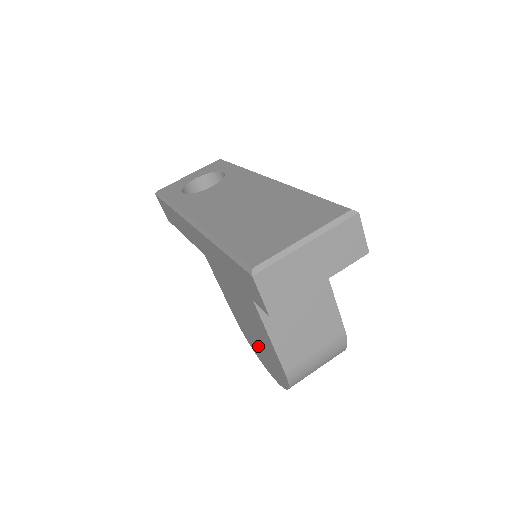
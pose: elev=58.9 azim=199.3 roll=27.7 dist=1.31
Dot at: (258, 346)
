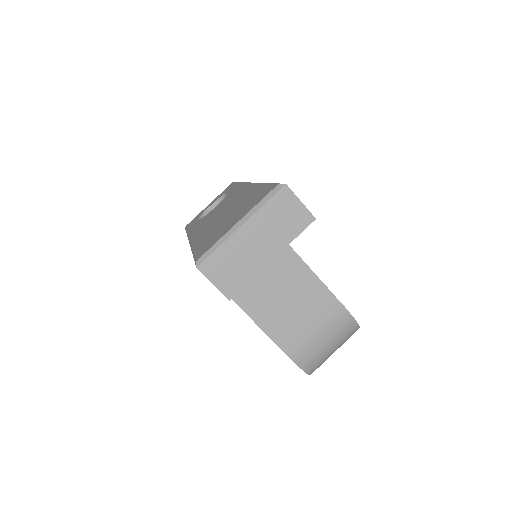
Dot at: occluded
